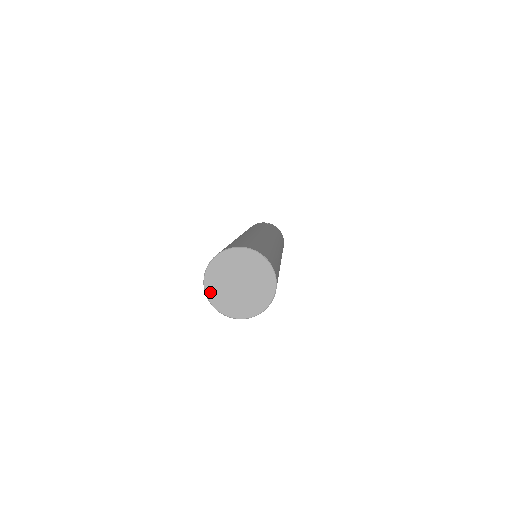
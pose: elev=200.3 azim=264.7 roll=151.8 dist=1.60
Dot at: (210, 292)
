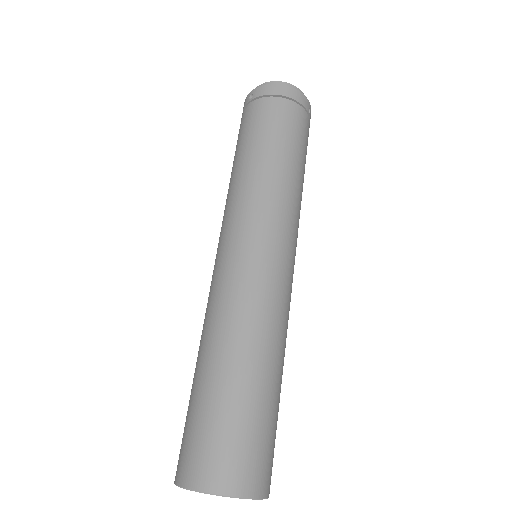
Dot at: occluded
